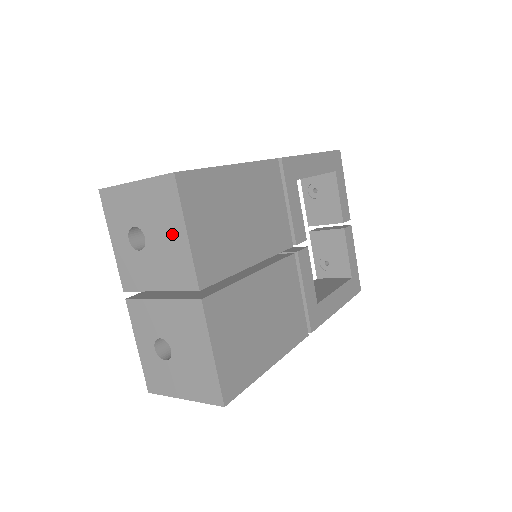
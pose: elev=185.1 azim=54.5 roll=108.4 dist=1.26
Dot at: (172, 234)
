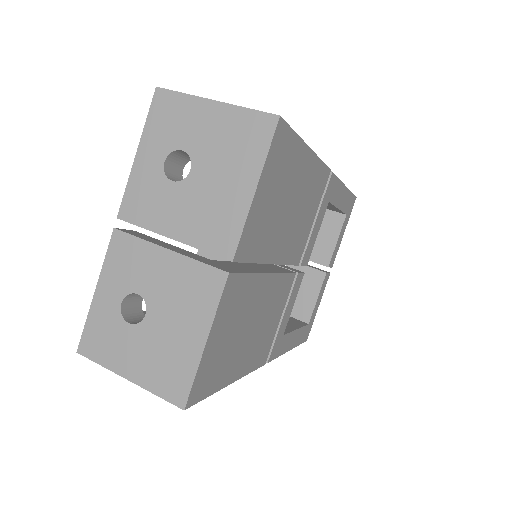
Dot at: (233, 182)
